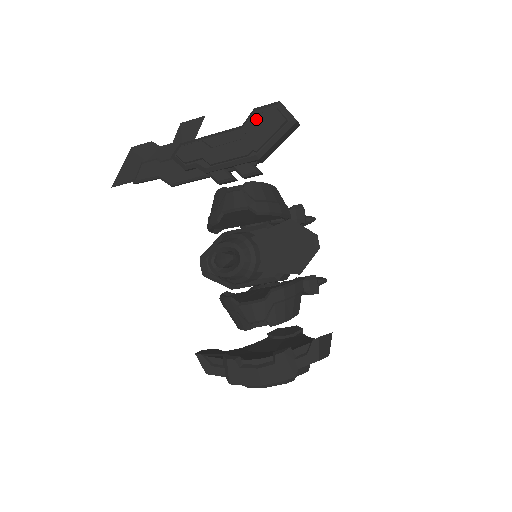
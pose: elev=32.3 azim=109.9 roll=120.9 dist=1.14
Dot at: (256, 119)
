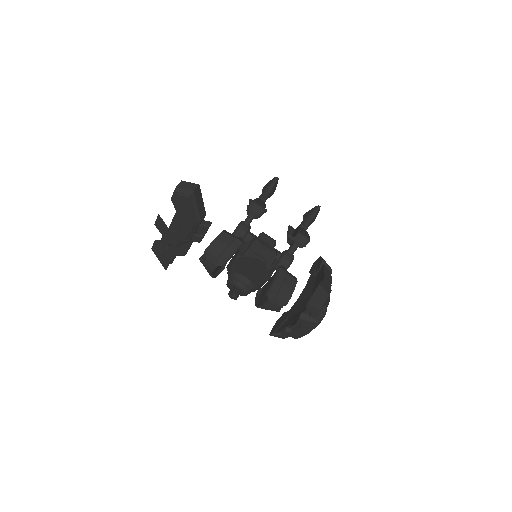
Dot at: (177, 206)
